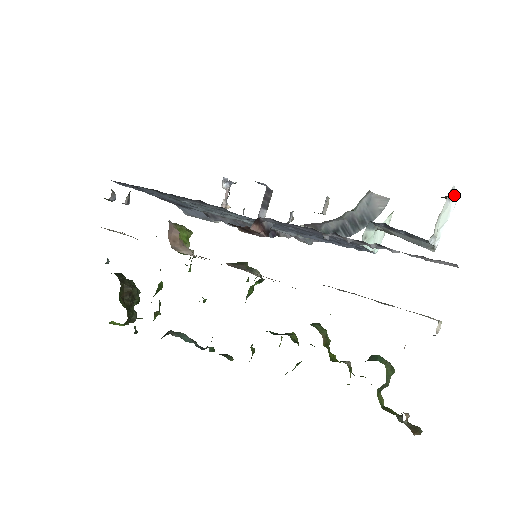
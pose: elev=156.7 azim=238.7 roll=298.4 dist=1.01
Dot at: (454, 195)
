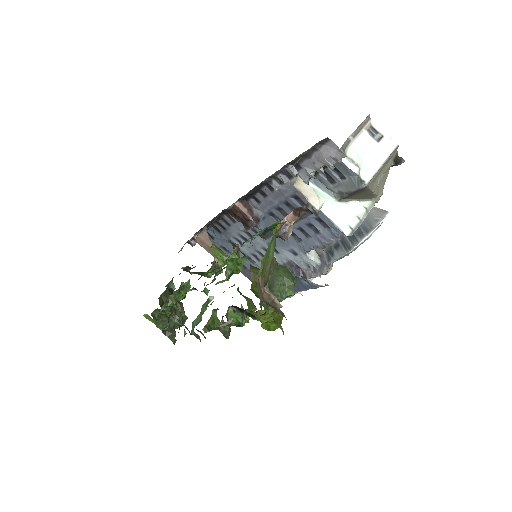
Dot at: (387, 141)
